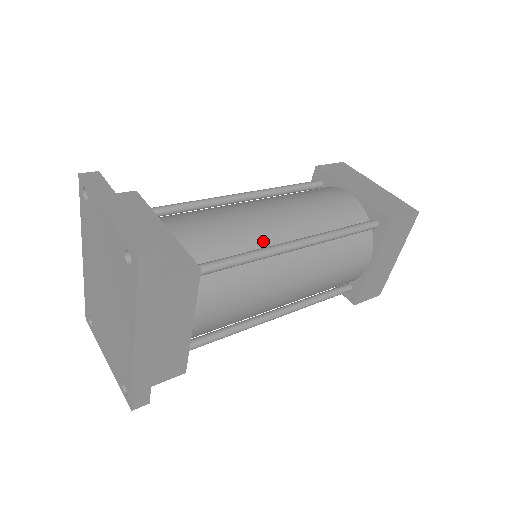
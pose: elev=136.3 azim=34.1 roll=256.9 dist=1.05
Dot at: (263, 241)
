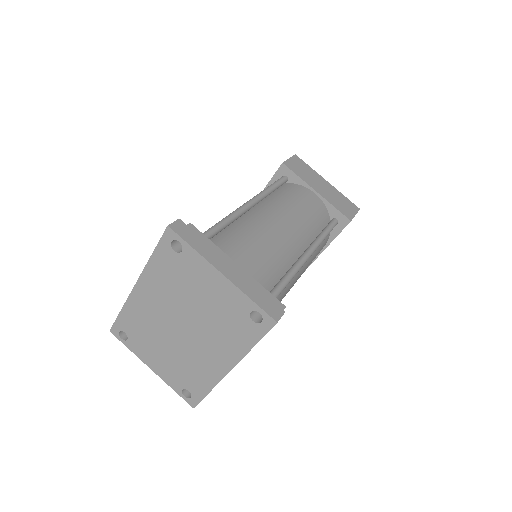
Dot at: (289, 258)
